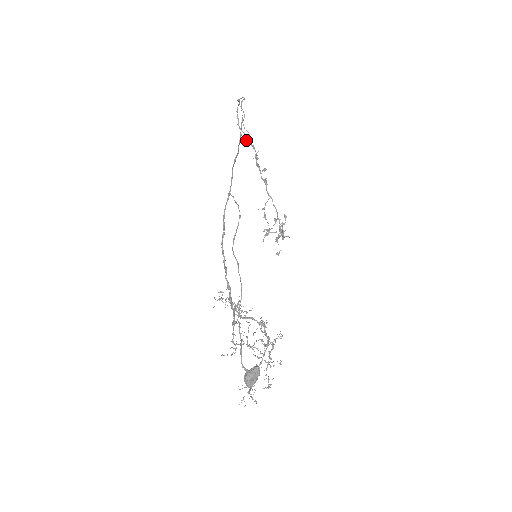
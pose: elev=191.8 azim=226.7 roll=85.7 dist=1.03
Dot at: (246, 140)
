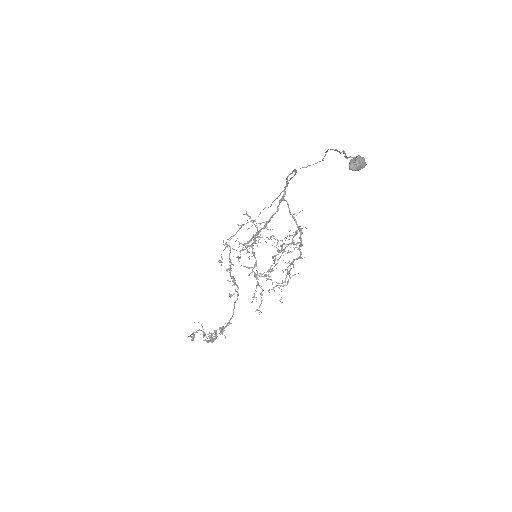
Dot at: (220, 261)
